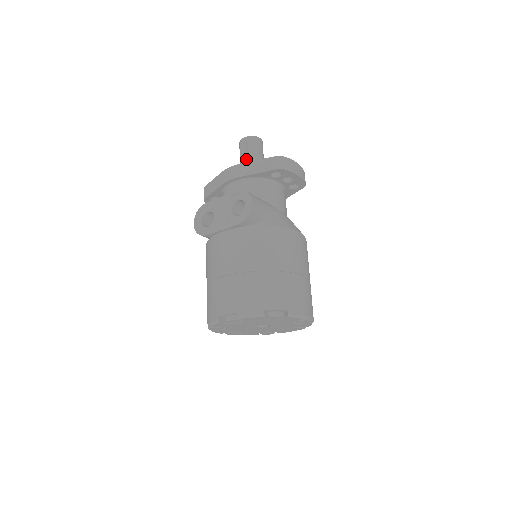
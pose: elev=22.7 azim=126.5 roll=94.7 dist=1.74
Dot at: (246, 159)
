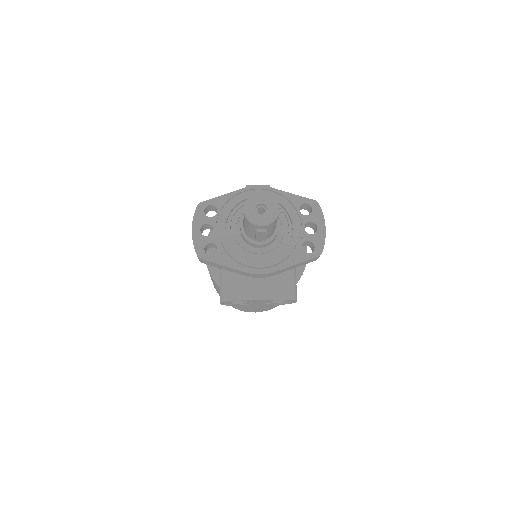
Dot at: occluded
